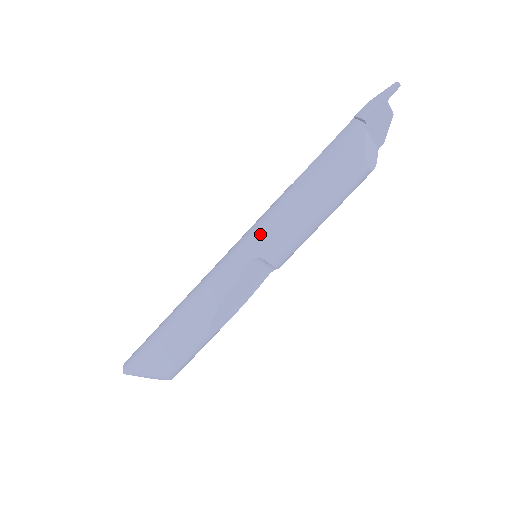
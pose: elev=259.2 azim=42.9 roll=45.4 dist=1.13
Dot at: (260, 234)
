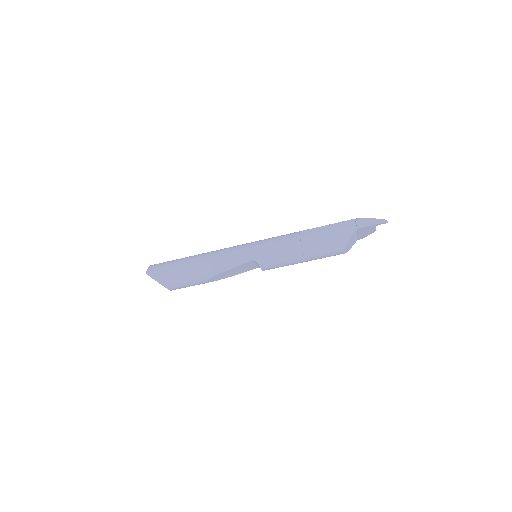
Dot at: (265, 251)
